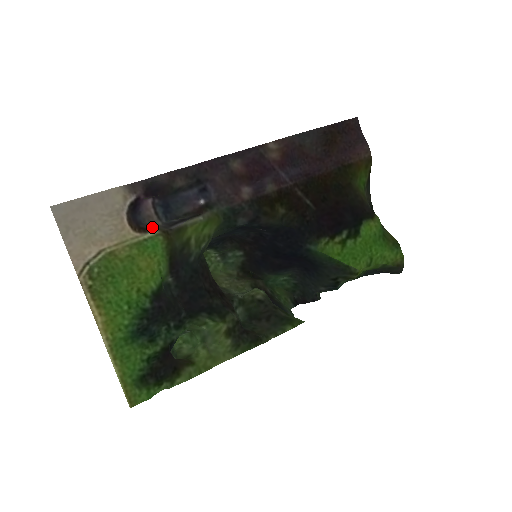
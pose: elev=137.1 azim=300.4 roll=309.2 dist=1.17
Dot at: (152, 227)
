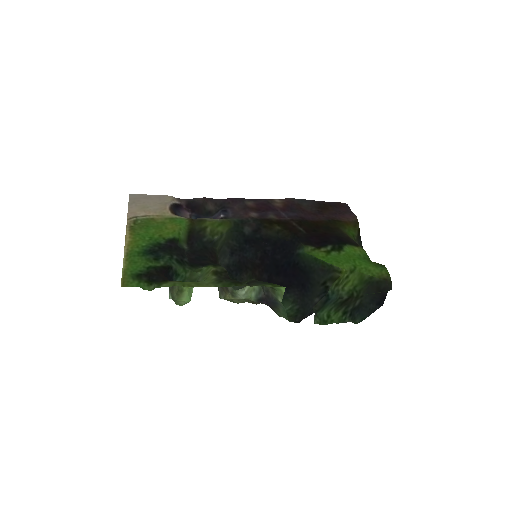
Dot at: (184, 217)
